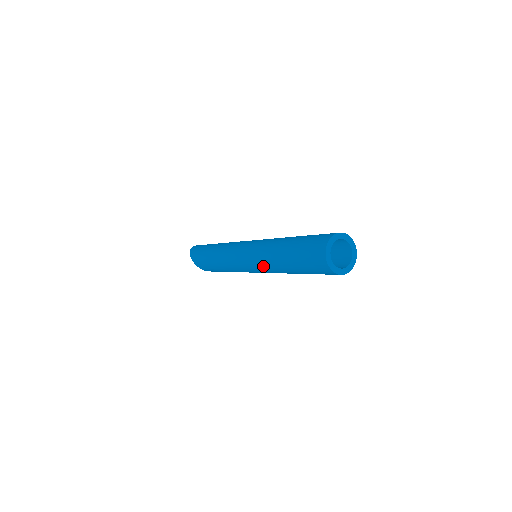
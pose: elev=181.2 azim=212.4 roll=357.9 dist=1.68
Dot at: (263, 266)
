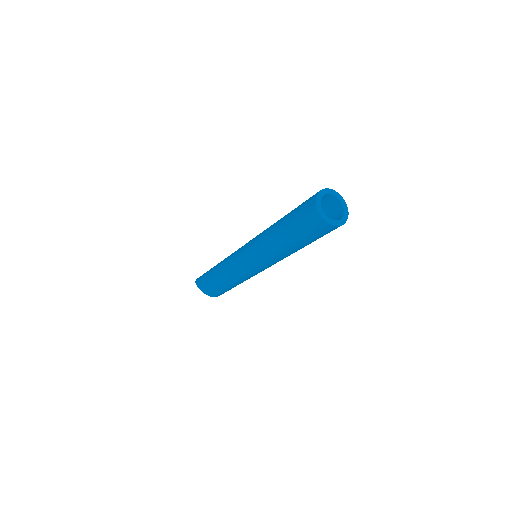
Dot at: (259, 249)
